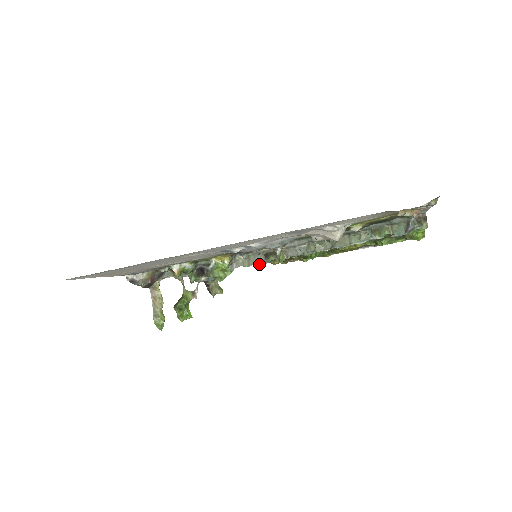
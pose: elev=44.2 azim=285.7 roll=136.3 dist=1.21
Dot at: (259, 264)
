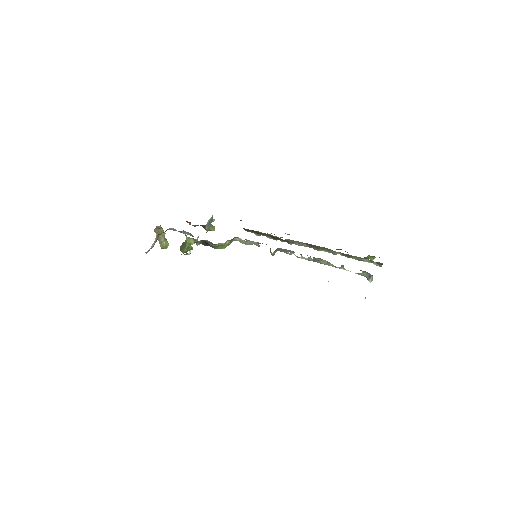
Dot at: occluded
